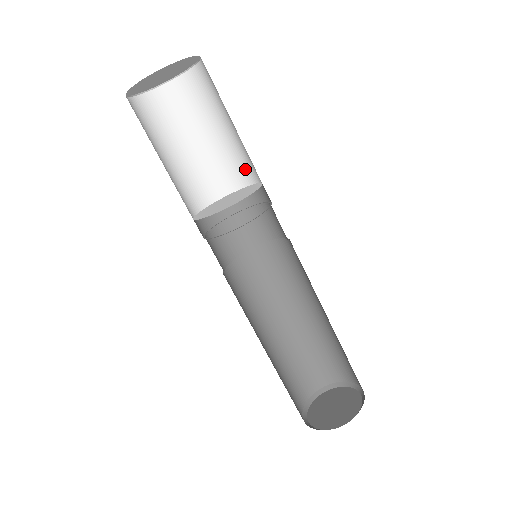
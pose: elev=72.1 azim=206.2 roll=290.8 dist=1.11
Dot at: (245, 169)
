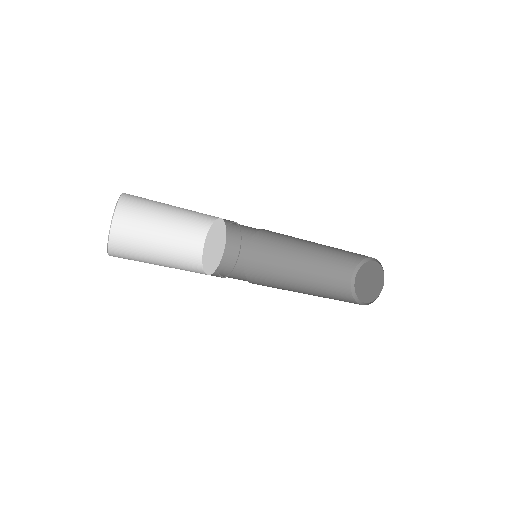
Dot at: (203, 218)
